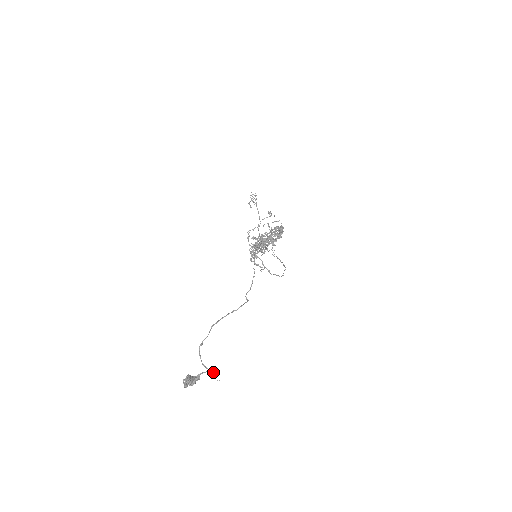
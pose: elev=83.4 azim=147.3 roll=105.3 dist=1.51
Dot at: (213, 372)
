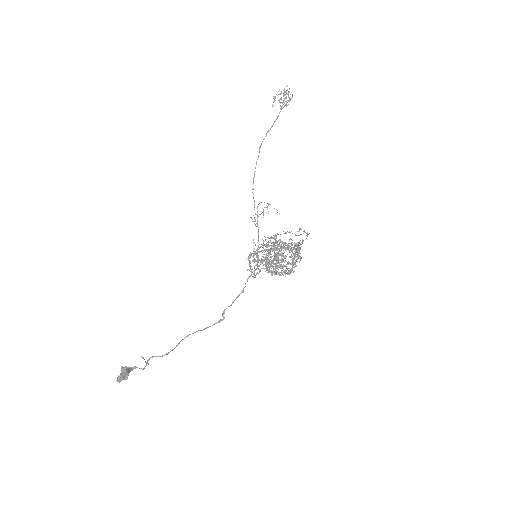
Dot at: (148, 364)
